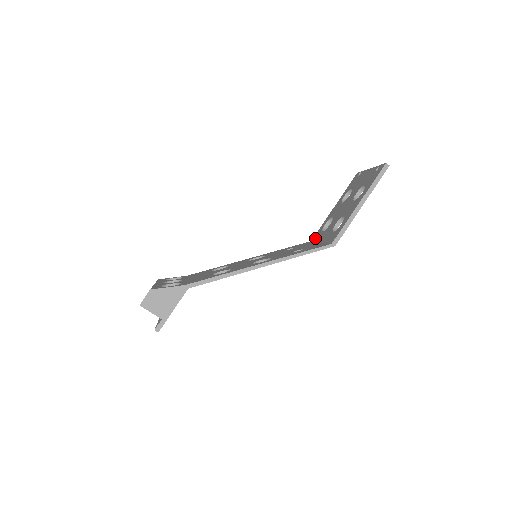
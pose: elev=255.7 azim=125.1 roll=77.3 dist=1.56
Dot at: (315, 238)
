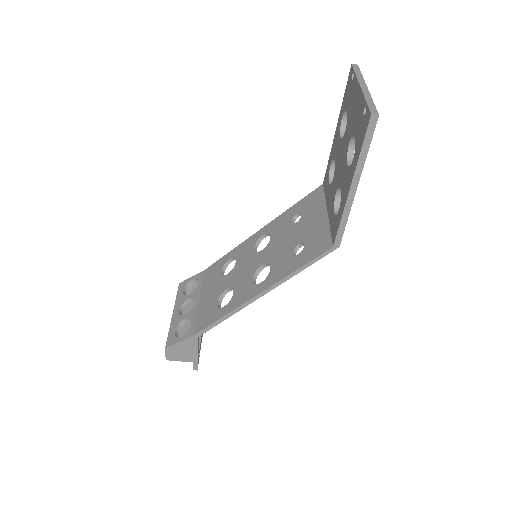
Dot at: (324, 186)
